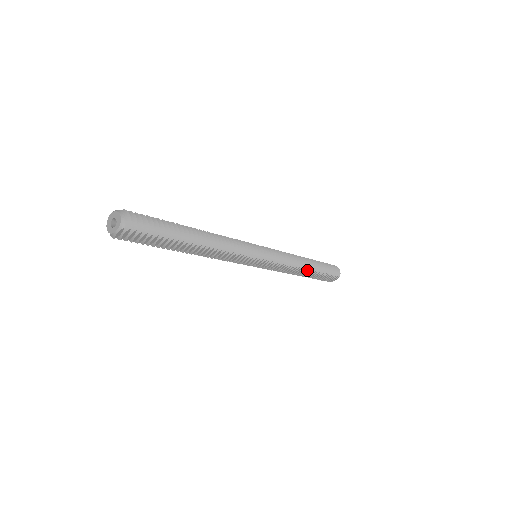
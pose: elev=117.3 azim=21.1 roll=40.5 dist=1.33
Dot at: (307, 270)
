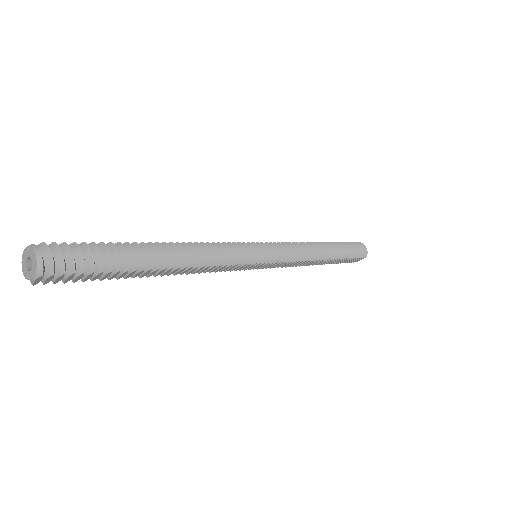
Dot at: (324, 260)
